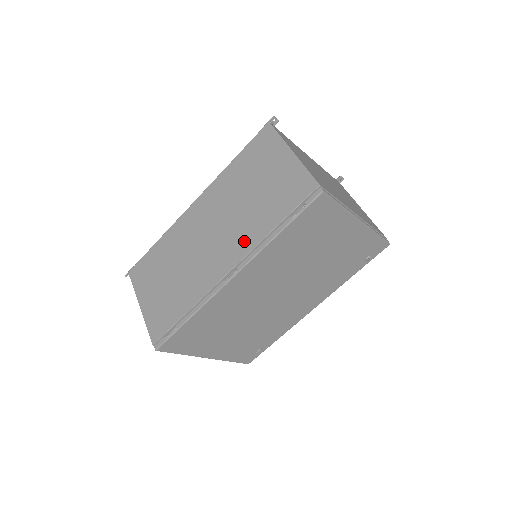
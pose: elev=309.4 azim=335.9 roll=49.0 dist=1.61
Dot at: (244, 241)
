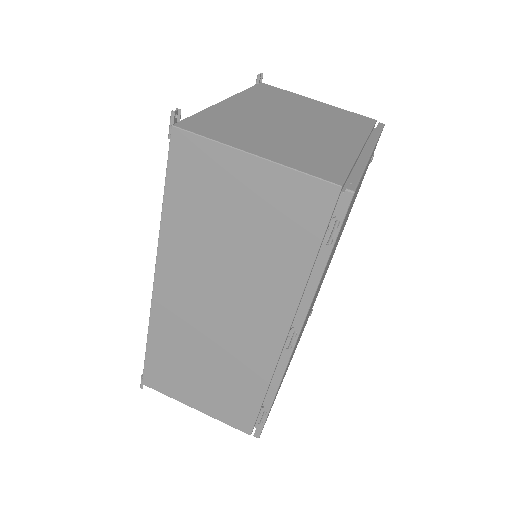
Dot at: (278, 298)
